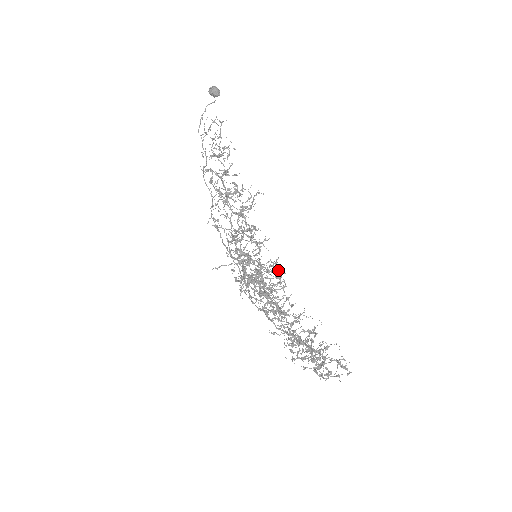
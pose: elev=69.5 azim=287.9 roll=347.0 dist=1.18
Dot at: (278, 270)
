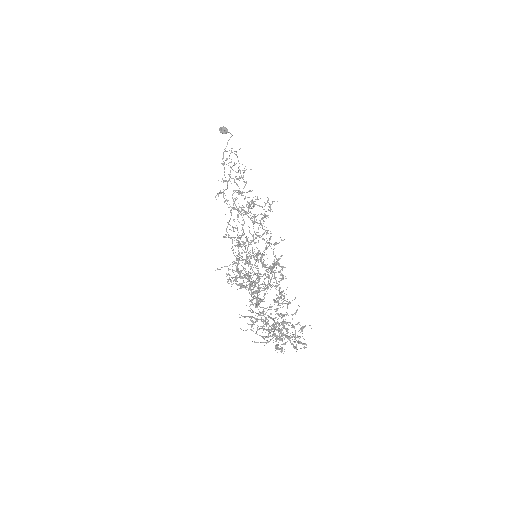
Dot at: occluded
